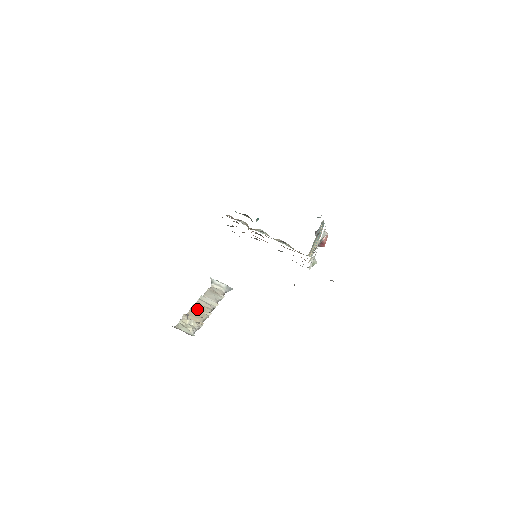
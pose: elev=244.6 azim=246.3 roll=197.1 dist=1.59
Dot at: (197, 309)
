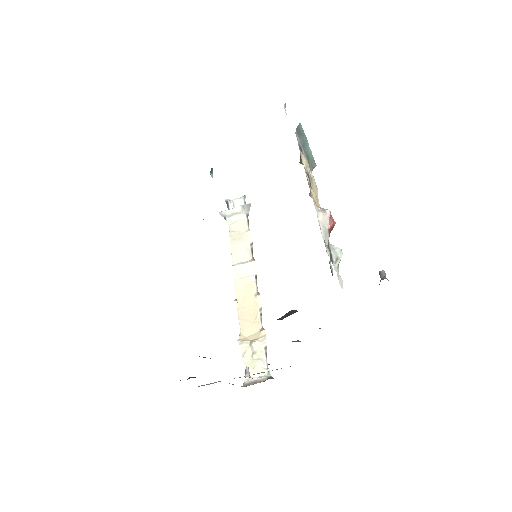
Dot at: (243, 305)
